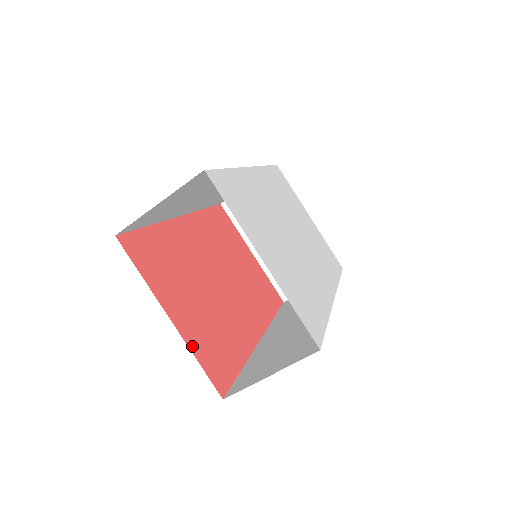
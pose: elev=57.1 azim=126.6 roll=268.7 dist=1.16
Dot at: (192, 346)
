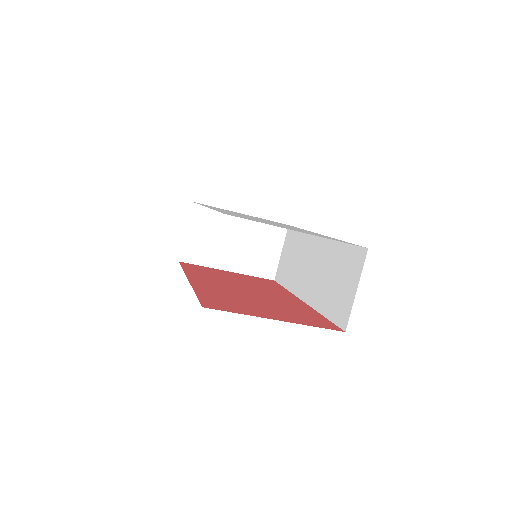
Dot at: (302, 323)
